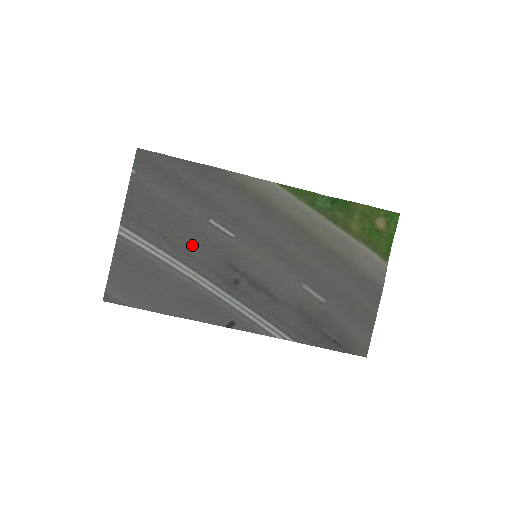
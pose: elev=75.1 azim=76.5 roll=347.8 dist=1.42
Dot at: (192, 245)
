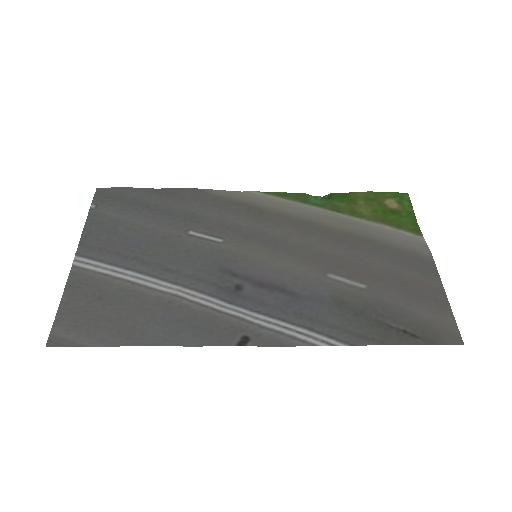
Dot at: (171, 259)
